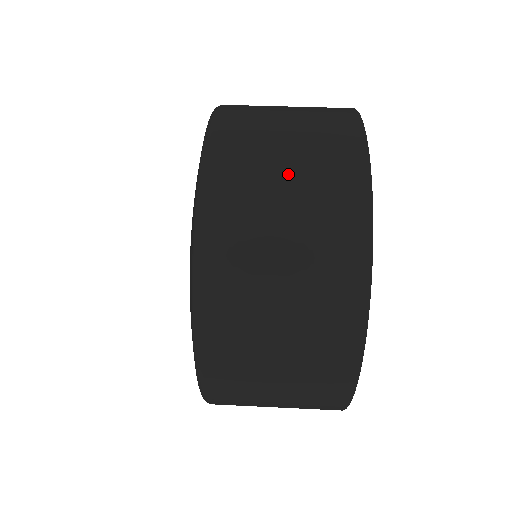
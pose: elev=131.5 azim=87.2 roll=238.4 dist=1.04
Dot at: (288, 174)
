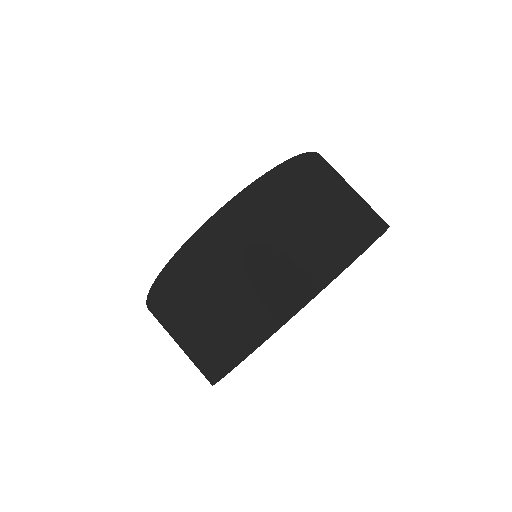
Dot at: (279, 244)
